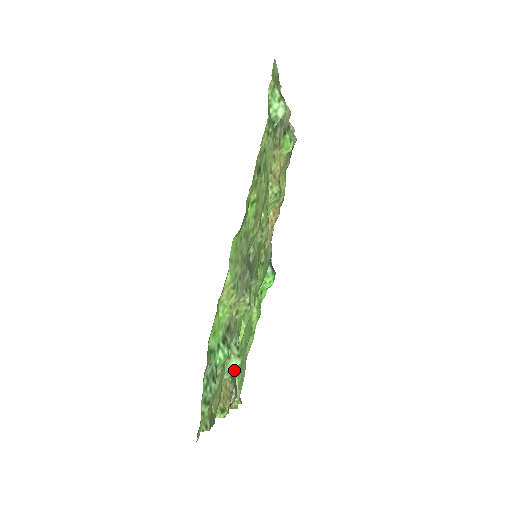
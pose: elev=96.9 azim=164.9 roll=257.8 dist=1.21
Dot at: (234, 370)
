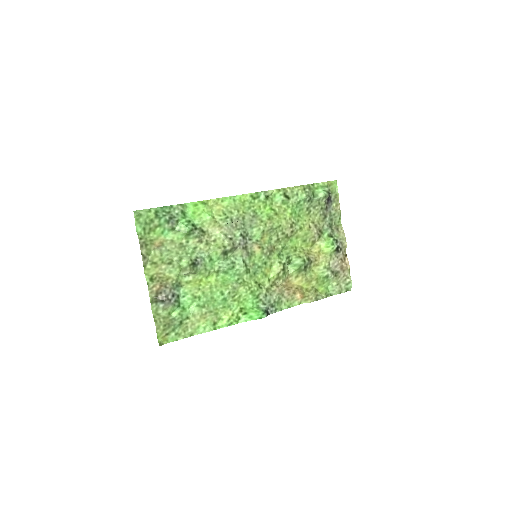
Dot at: (181, 299)
